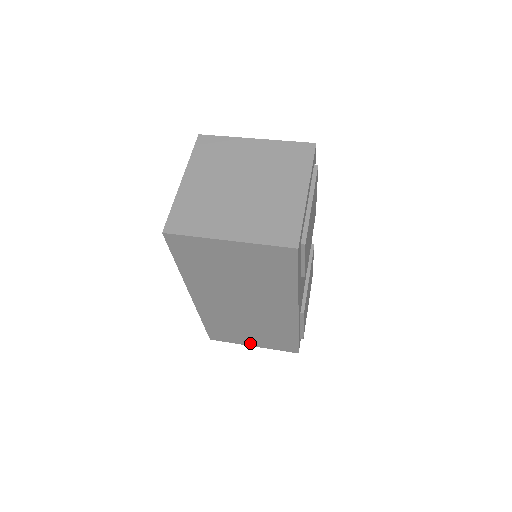
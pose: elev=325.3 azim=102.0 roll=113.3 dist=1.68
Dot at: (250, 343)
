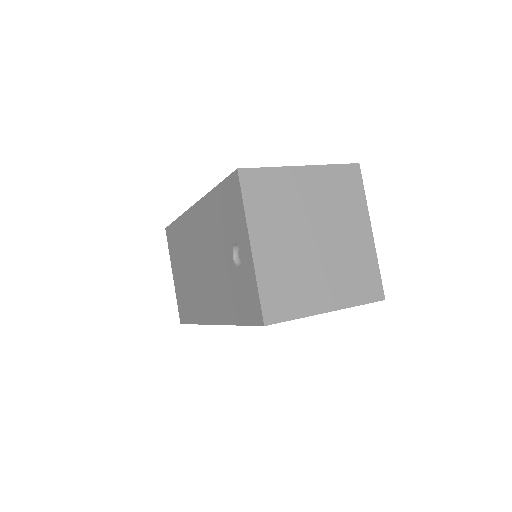
Dot at: occluded
